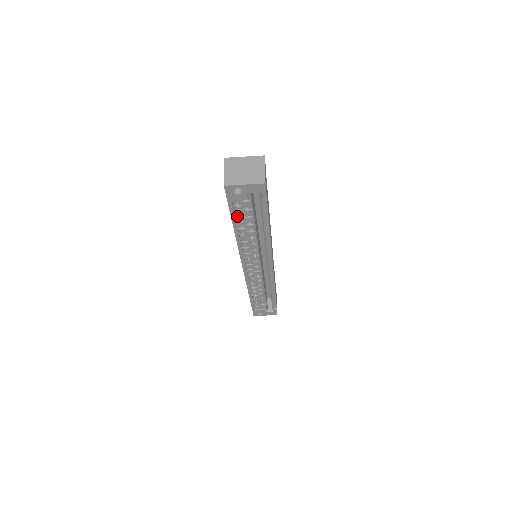
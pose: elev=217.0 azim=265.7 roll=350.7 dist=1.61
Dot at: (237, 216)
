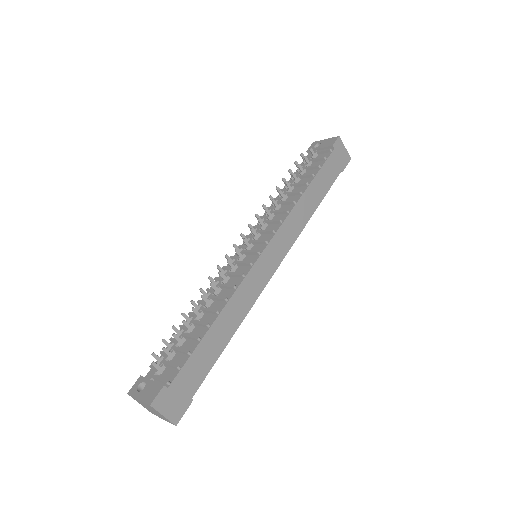
Dot at: occluded
